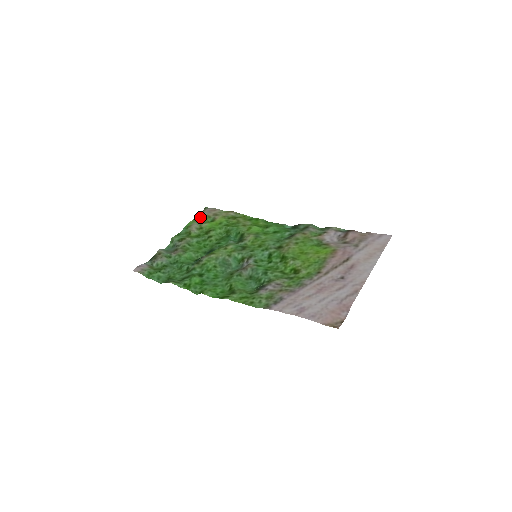
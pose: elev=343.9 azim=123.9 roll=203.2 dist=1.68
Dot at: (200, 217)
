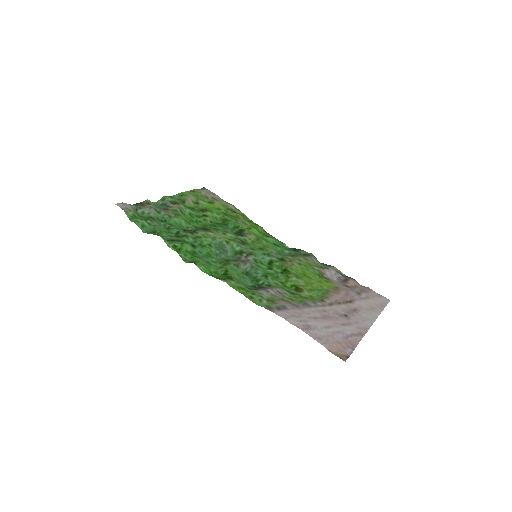
Dot at: (197, 193)
